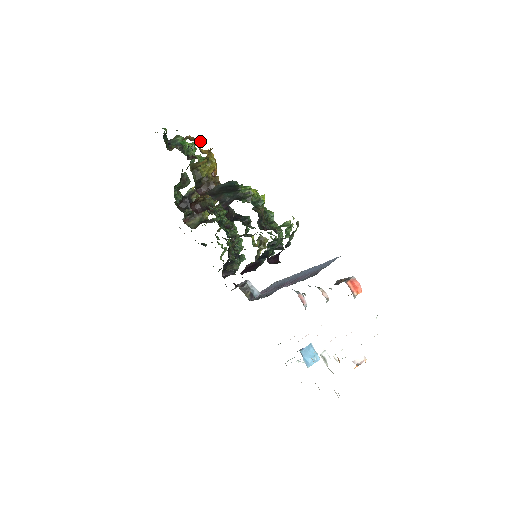
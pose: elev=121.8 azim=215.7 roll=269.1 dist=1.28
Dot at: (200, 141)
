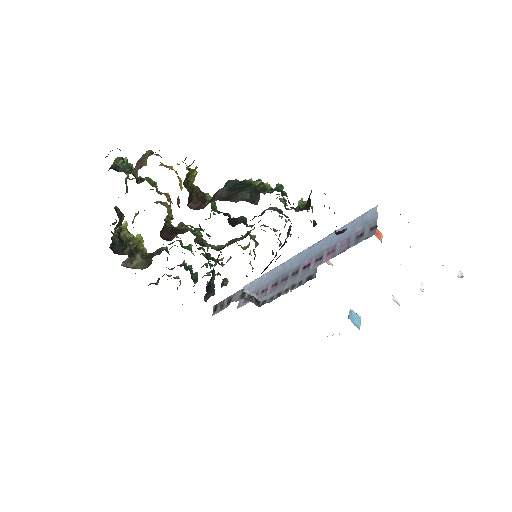
Dot at: (158, 154)
